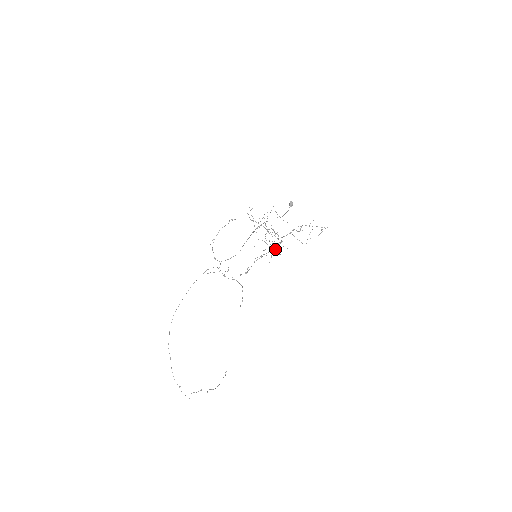
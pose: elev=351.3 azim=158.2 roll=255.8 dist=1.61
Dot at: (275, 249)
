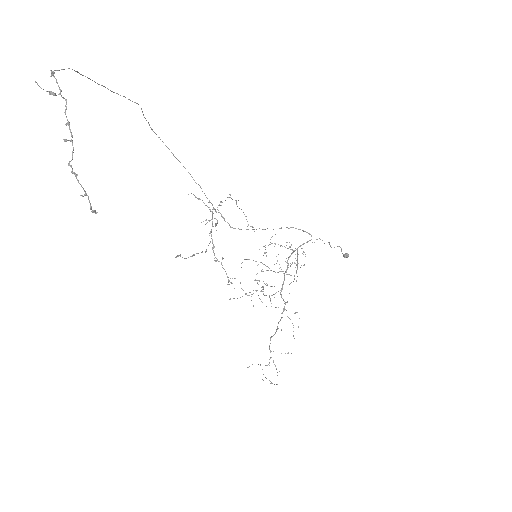
Dot at: (285, 272)
